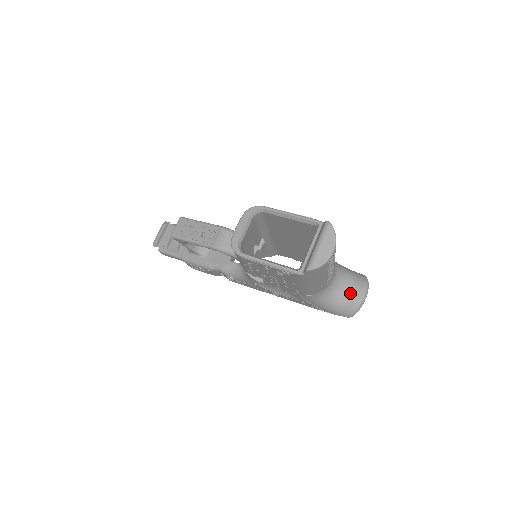
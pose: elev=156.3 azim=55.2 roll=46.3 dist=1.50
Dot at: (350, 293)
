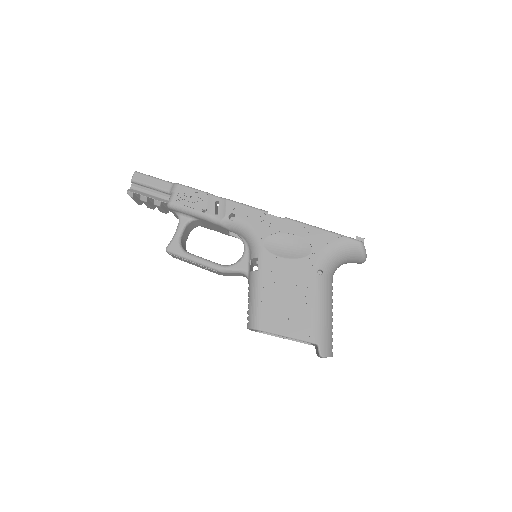
Dot at: occluded
